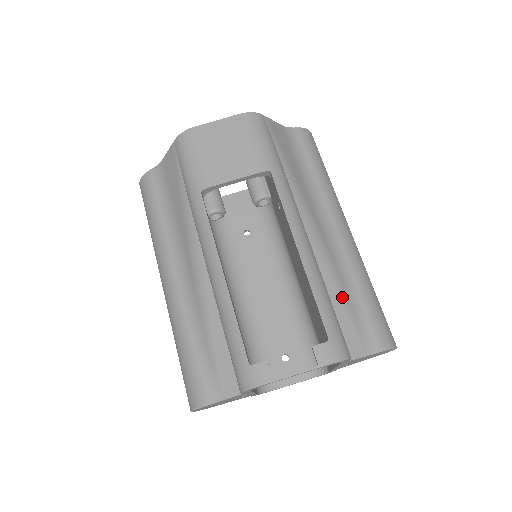
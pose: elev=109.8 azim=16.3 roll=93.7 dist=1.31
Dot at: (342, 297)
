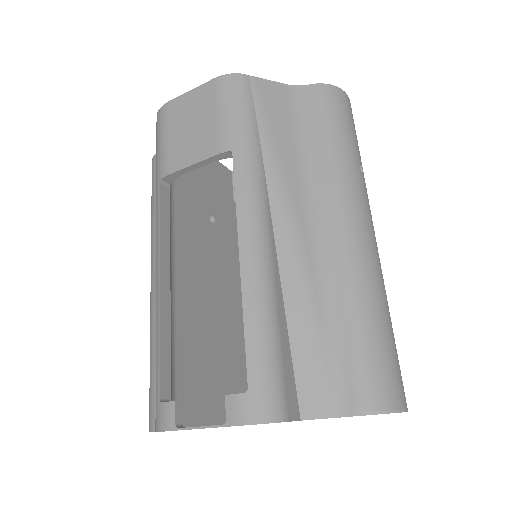
Dot at: (311, 327)
